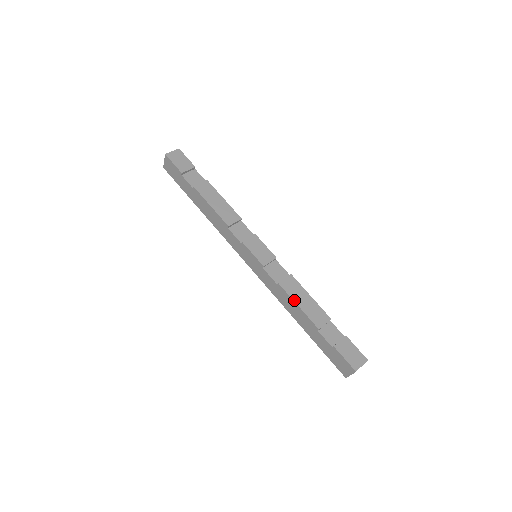
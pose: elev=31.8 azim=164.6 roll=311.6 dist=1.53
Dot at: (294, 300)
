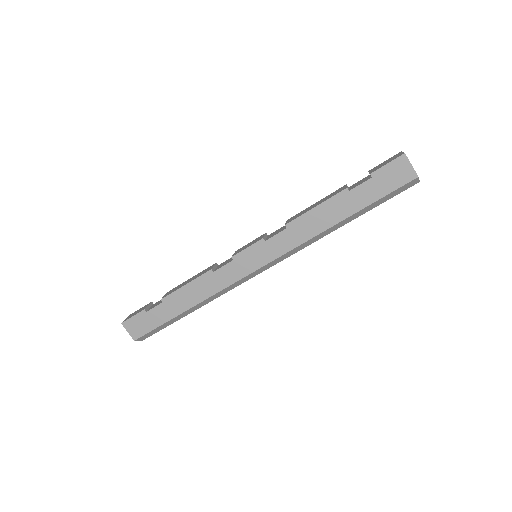
Dot at: (308, 211)
